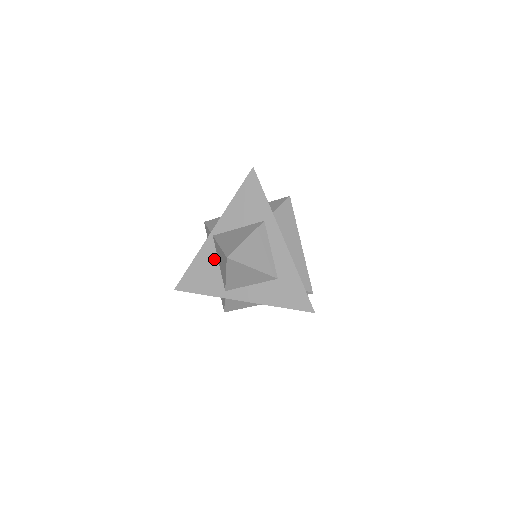
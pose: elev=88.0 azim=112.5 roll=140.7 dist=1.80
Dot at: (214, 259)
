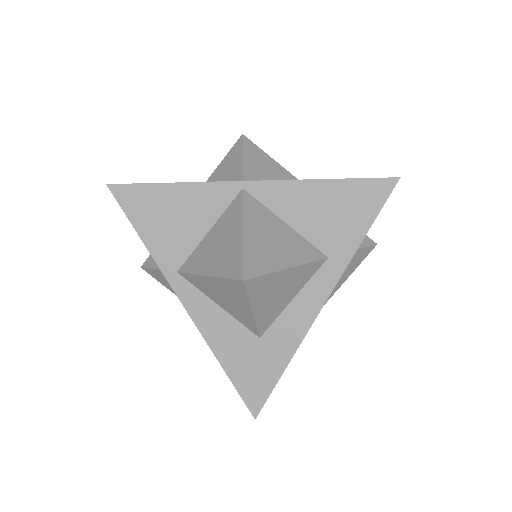
Dot at: (209, 218)
